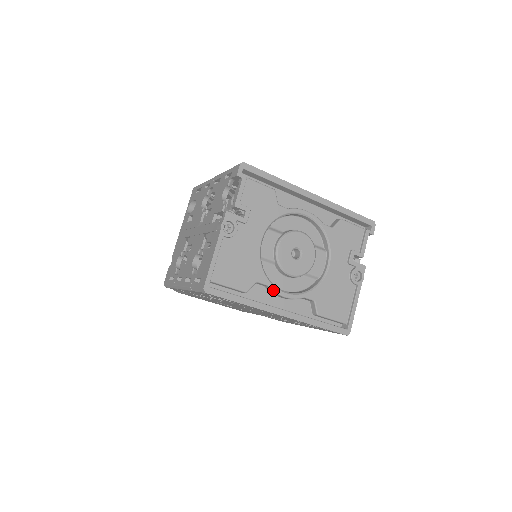
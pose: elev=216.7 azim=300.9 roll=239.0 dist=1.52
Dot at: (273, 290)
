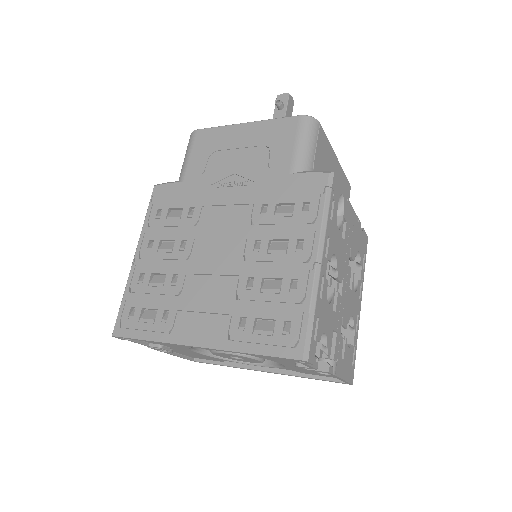
Dot at: (243, 363)
